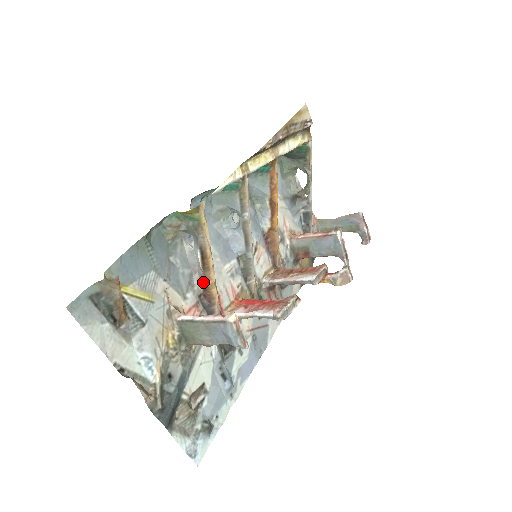
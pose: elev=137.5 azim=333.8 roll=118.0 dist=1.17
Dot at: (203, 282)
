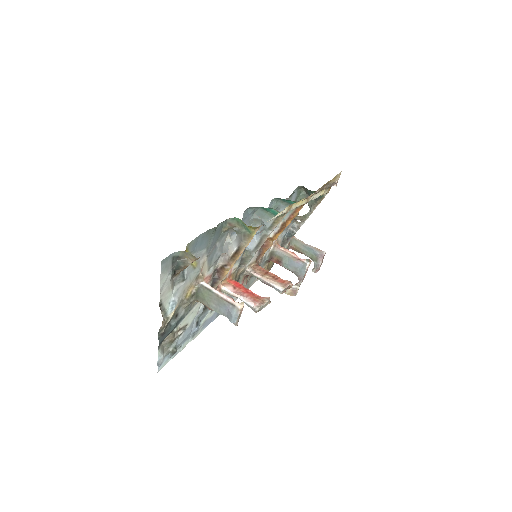
Dot at: (224, 264)
